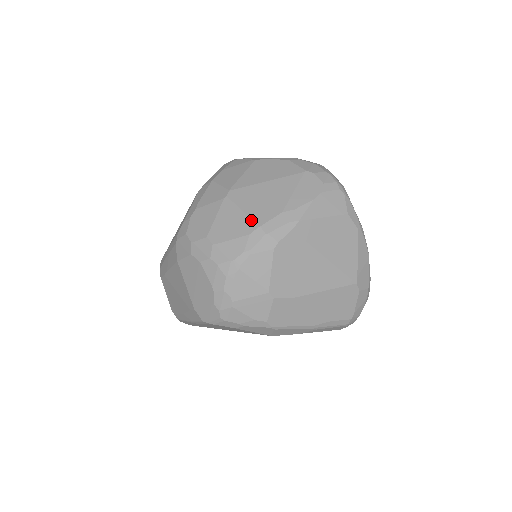
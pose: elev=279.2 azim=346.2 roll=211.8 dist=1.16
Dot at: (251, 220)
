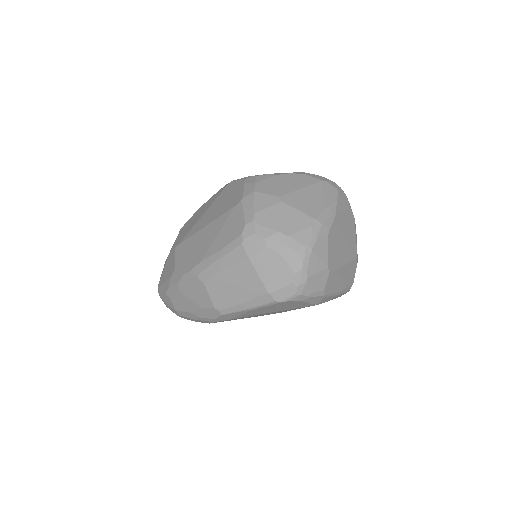
Dot at: (308, 216)
